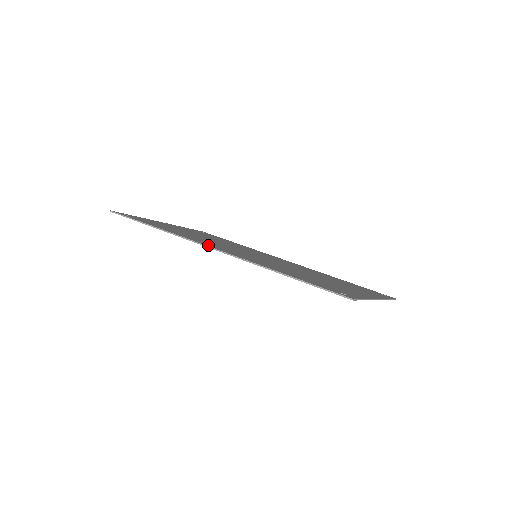
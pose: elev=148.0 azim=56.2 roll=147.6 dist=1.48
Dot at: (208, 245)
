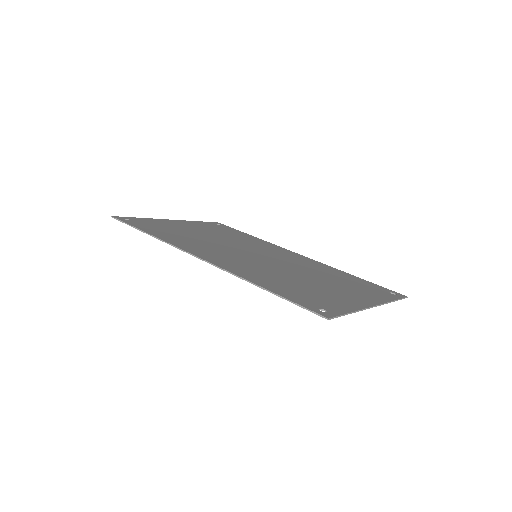
Dot at: (196, 253)
